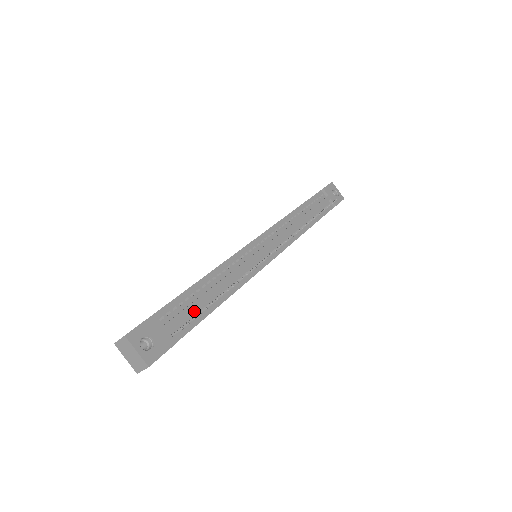
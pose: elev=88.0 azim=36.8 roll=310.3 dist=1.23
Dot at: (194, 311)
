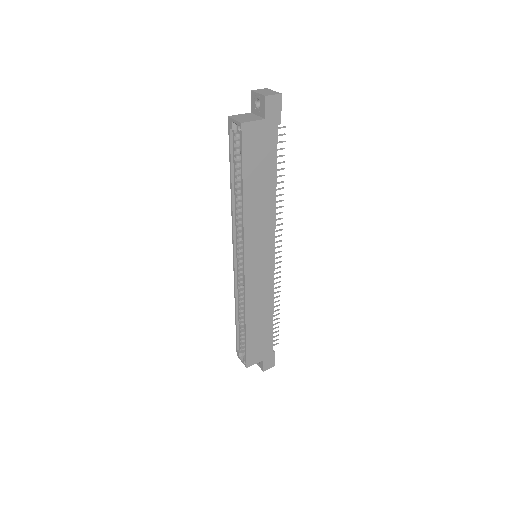
Dot at: occluded
